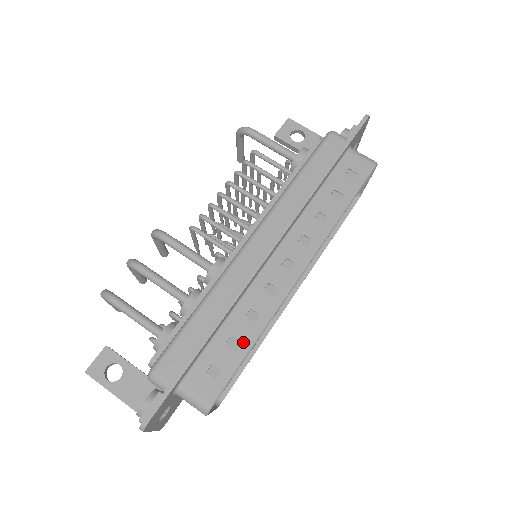
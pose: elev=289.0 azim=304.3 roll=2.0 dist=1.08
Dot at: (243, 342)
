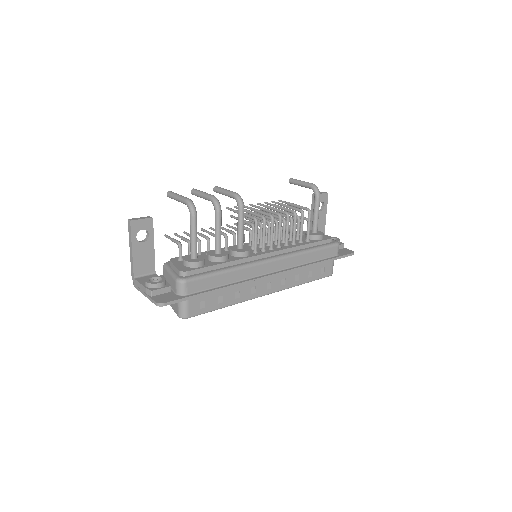
Dot at: (224, 302)
